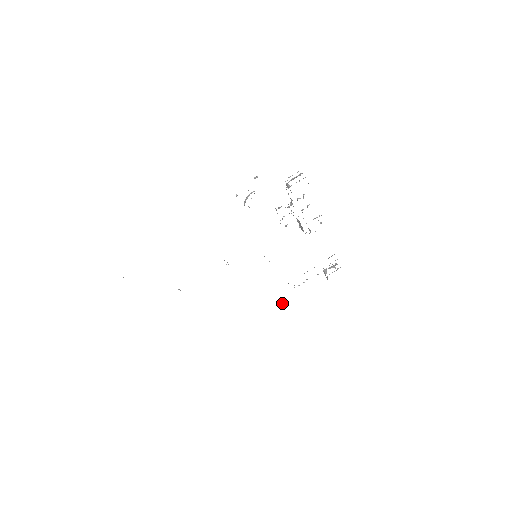
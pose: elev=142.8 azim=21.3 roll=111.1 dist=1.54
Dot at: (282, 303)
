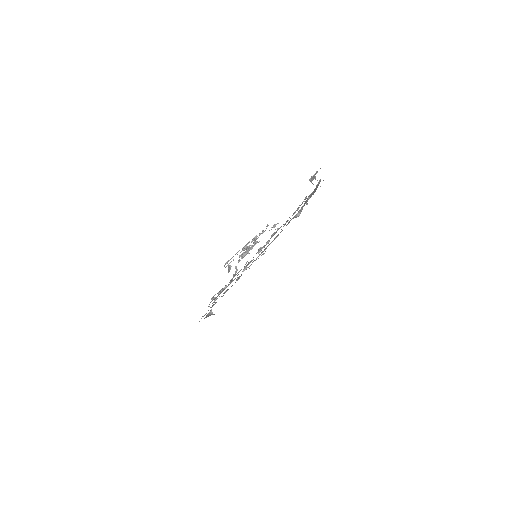
Dot at: (299, 213)
